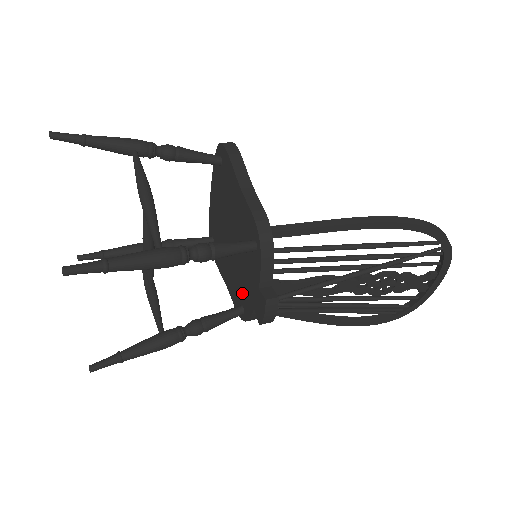
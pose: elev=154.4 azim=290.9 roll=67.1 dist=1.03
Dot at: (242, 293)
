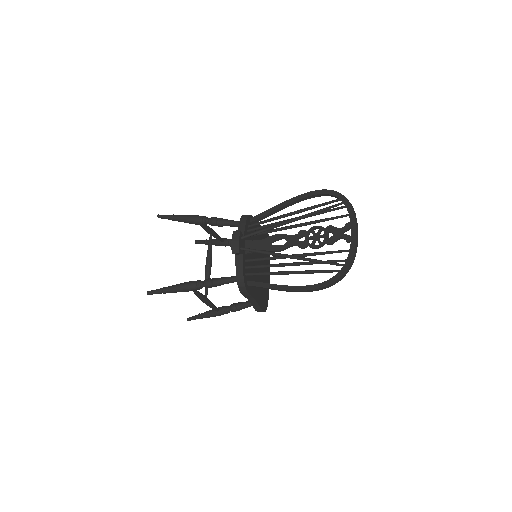
Dot at: occluded
